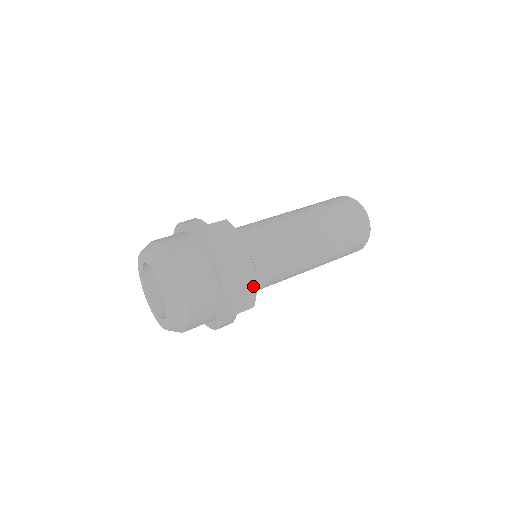
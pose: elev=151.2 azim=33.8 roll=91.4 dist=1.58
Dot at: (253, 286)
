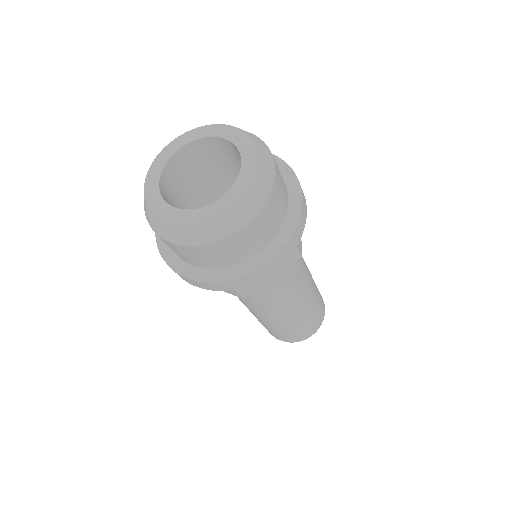
Dot at: occluded
